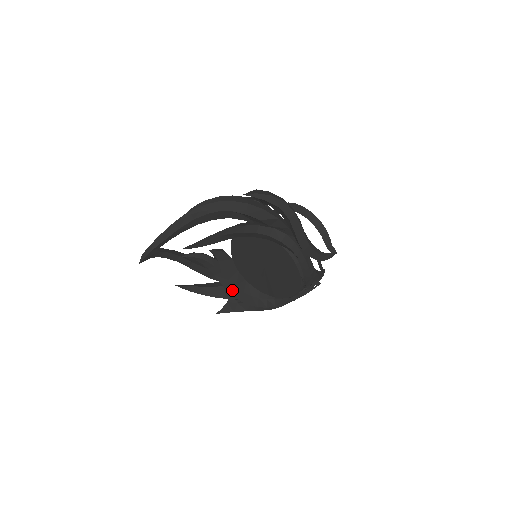
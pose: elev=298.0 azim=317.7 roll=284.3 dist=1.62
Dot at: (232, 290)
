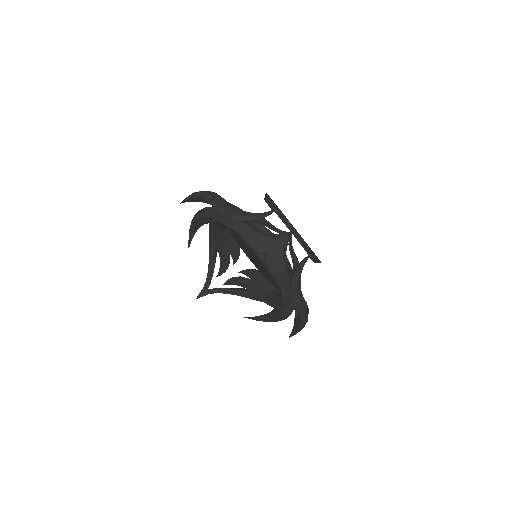
Dot at: (267, 301)
